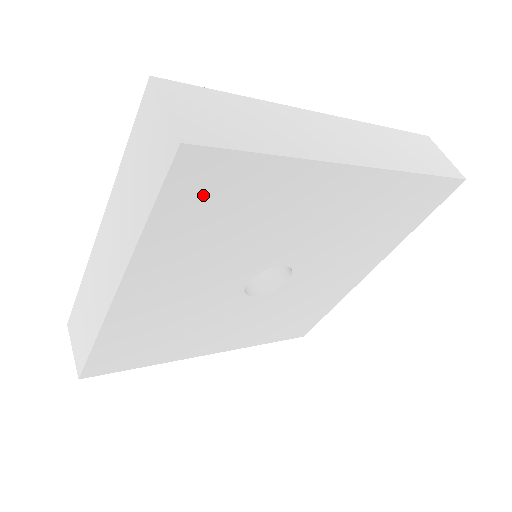
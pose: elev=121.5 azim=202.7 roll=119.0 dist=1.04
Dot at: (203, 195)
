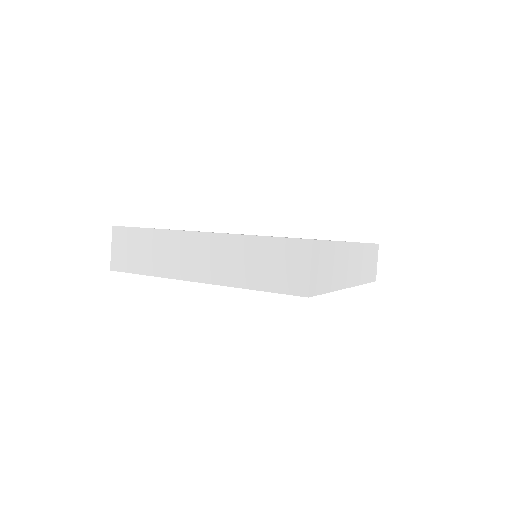
Dot at: occluded
